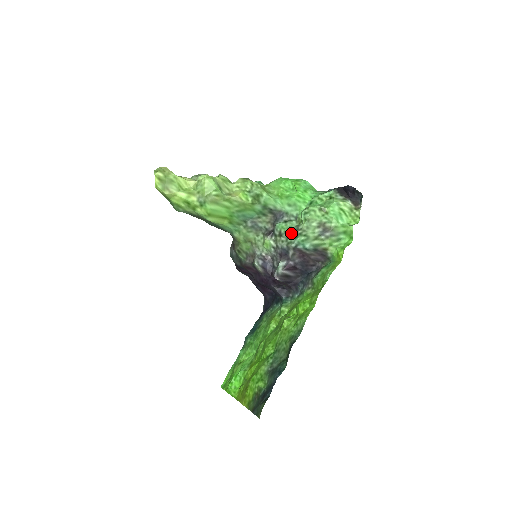
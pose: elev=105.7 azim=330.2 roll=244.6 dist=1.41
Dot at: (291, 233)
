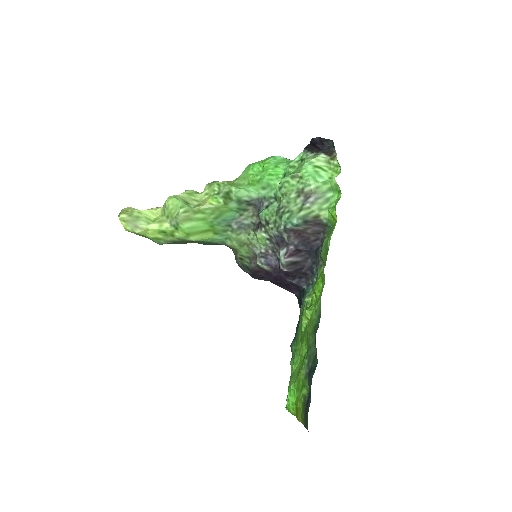
Dot at: (276, 216)
